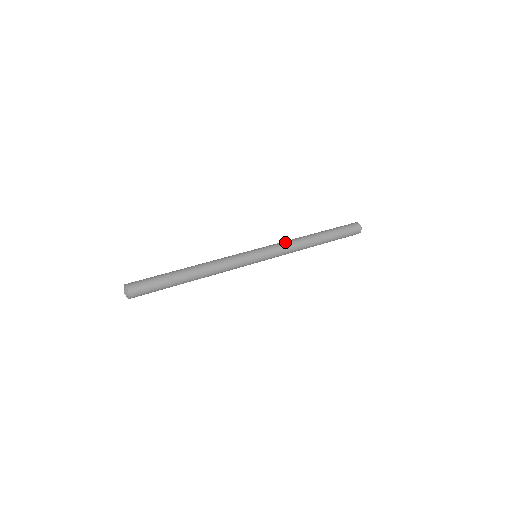
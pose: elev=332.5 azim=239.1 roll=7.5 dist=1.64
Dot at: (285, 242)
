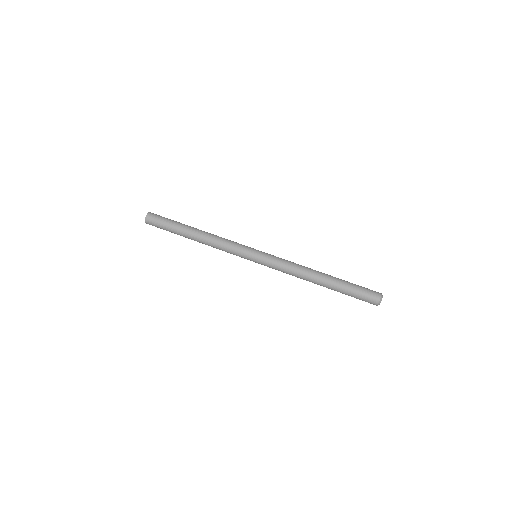
Dot at: (287, 264)
